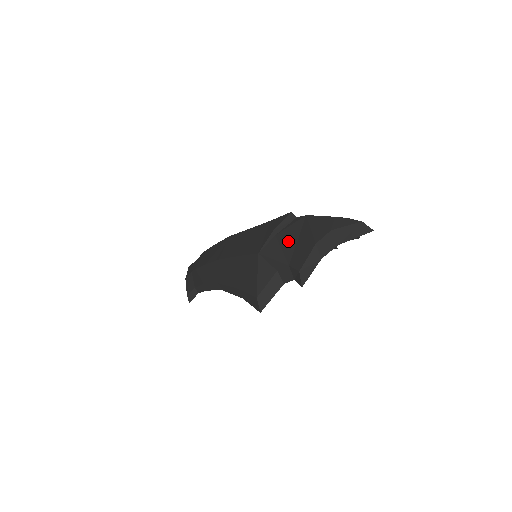
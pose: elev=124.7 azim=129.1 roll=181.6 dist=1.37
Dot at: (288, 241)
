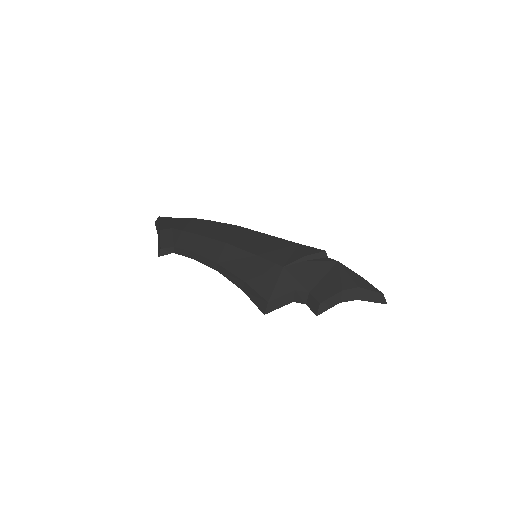
Dot at: (315, 272)
